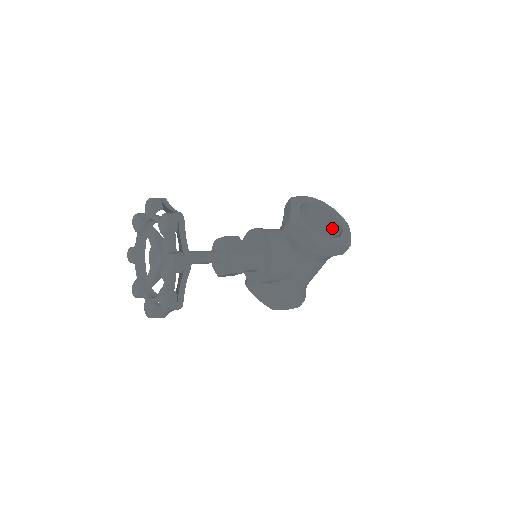
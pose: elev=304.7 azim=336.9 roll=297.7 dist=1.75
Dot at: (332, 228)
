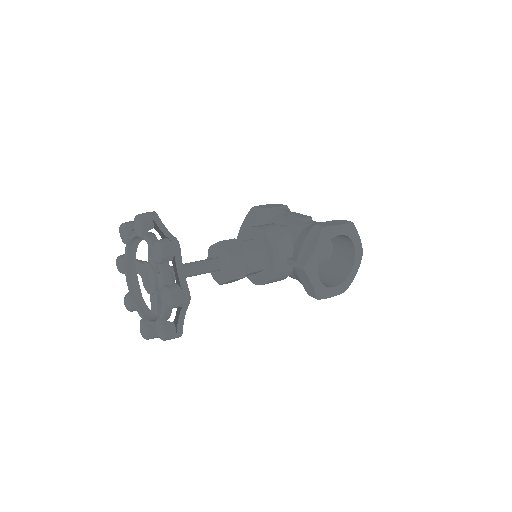
Dot at: (345, 253)
